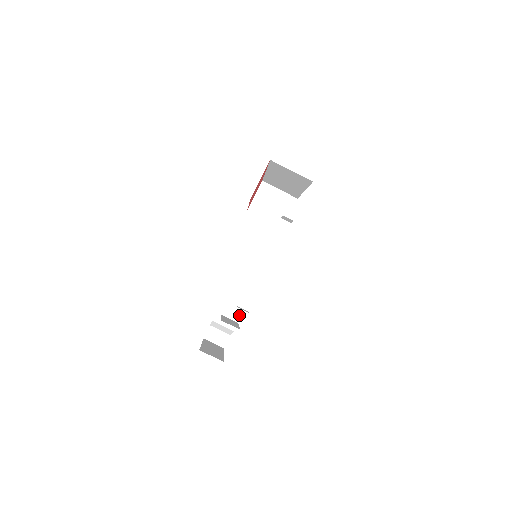
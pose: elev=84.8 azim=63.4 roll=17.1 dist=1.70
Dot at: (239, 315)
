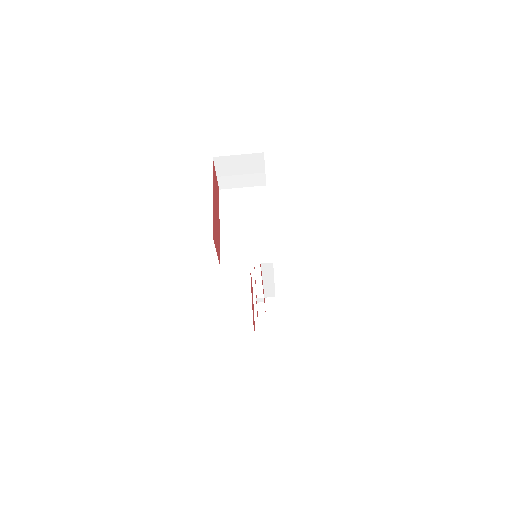
Dot at: occluded
